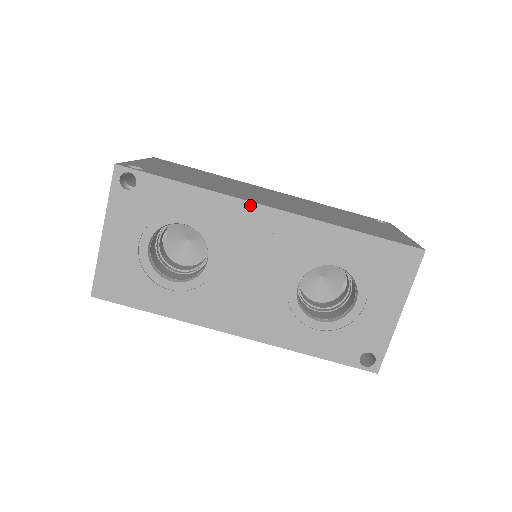
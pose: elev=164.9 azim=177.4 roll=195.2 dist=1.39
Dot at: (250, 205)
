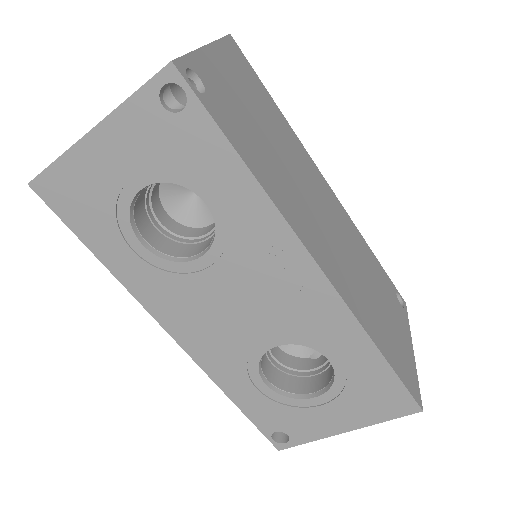
Dot at: (299, 246)
